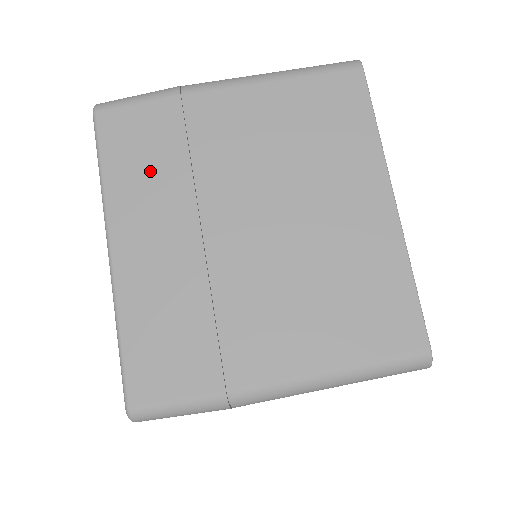
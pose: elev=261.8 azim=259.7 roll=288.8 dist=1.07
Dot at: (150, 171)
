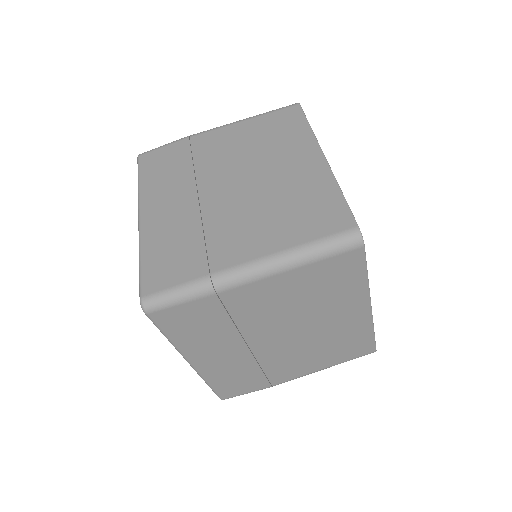
Dot at: (168, 174)
